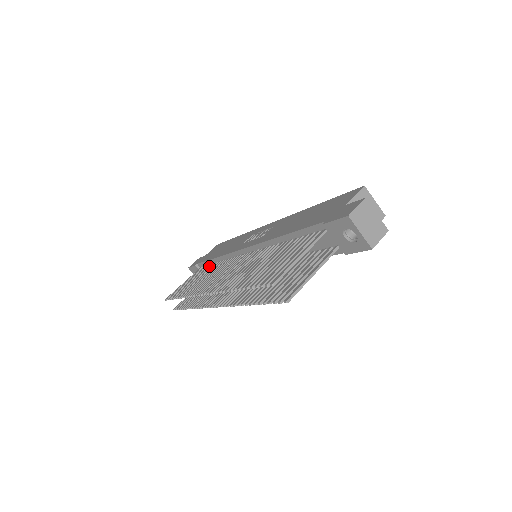
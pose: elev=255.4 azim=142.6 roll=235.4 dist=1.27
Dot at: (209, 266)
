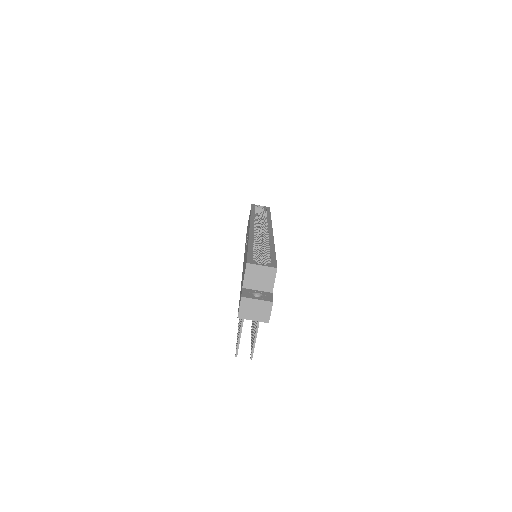
Dot at: occluded
